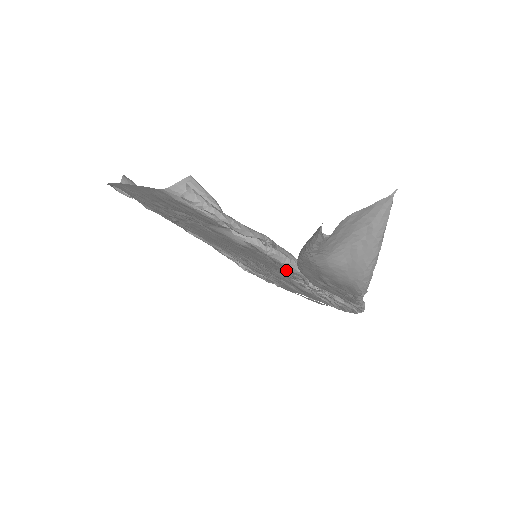
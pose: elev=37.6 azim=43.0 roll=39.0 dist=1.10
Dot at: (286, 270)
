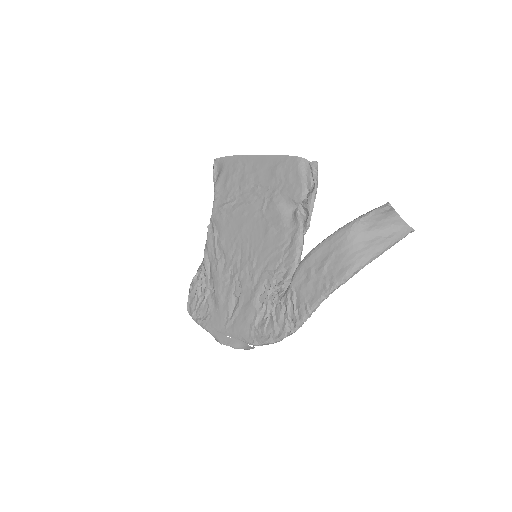
Dot at: (283, 263)
